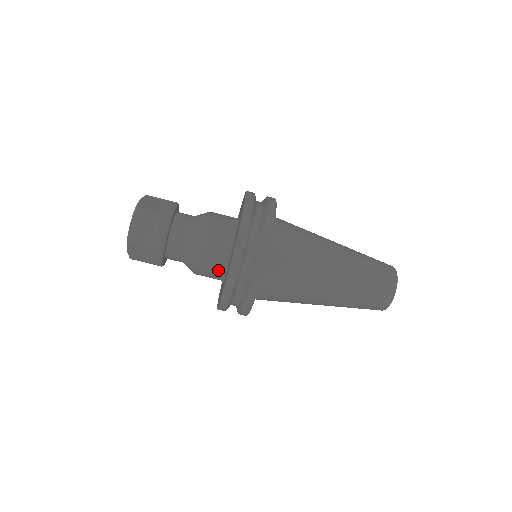
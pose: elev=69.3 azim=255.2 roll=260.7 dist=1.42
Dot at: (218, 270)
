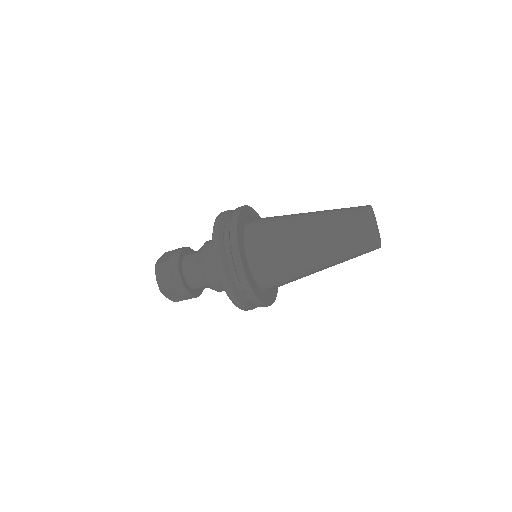
Dot at: occluded
